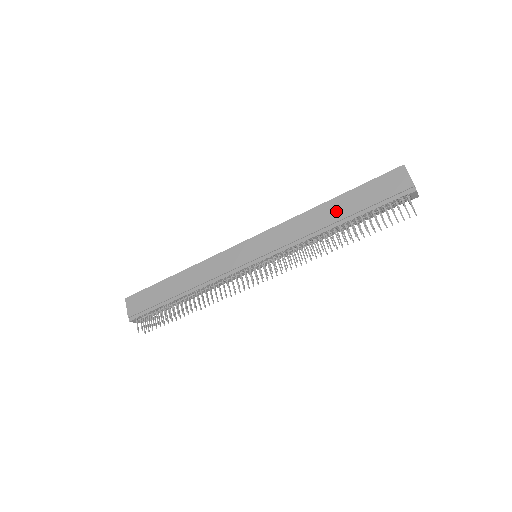
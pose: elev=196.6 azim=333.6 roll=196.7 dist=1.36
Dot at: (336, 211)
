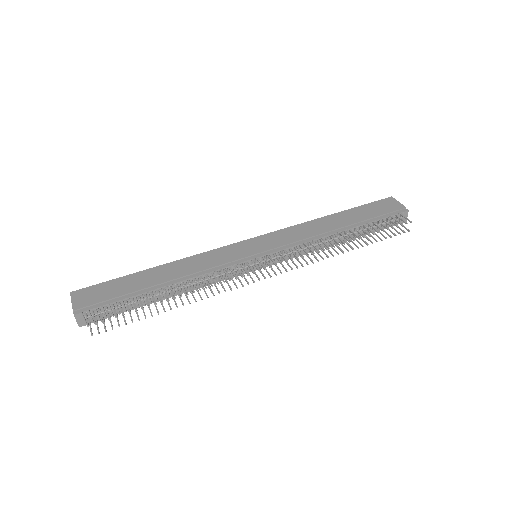
Dot at: (340, 220)
